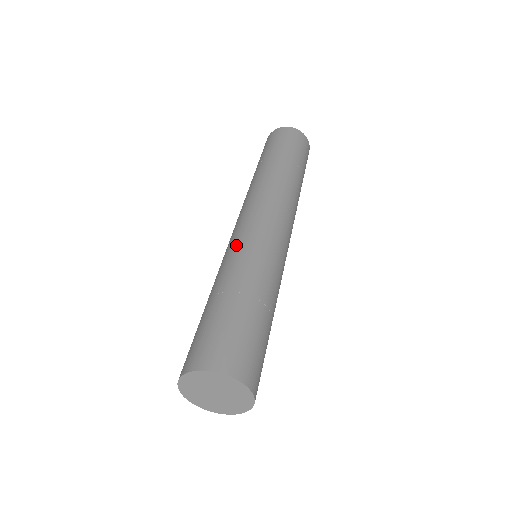
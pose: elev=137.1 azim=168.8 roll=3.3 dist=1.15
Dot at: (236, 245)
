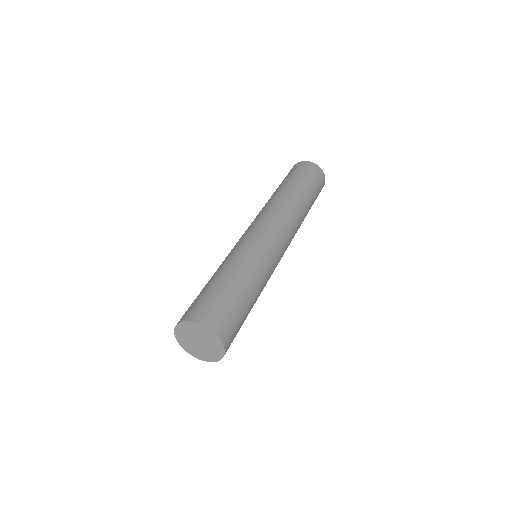
Dot at: occluded
